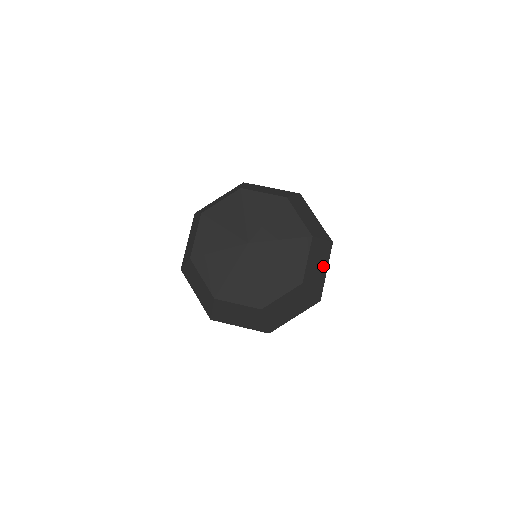
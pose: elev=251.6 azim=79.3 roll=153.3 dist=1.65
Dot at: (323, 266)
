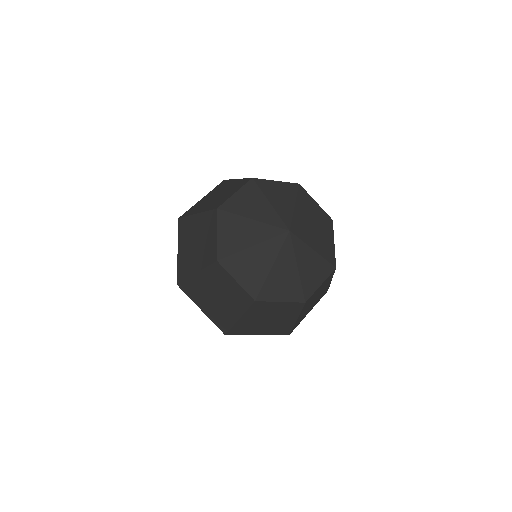
Dot at: occluded
